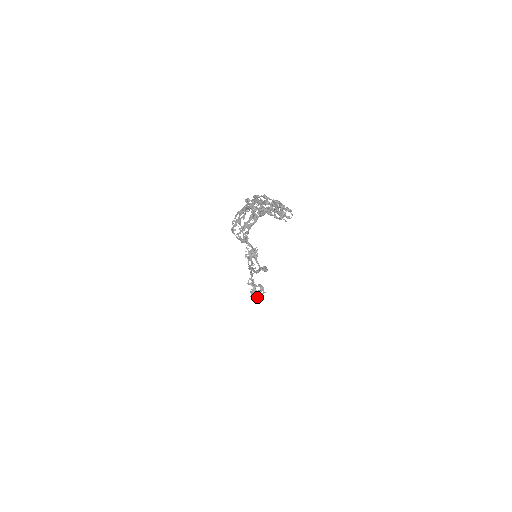
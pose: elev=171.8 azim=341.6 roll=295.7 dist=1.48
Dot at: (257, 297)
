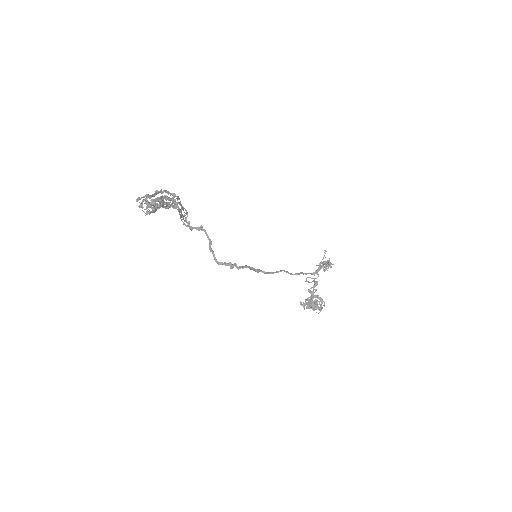
Dot at: (308, 306)
